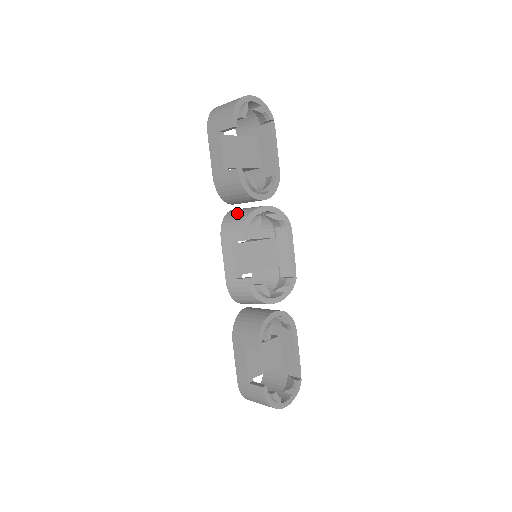
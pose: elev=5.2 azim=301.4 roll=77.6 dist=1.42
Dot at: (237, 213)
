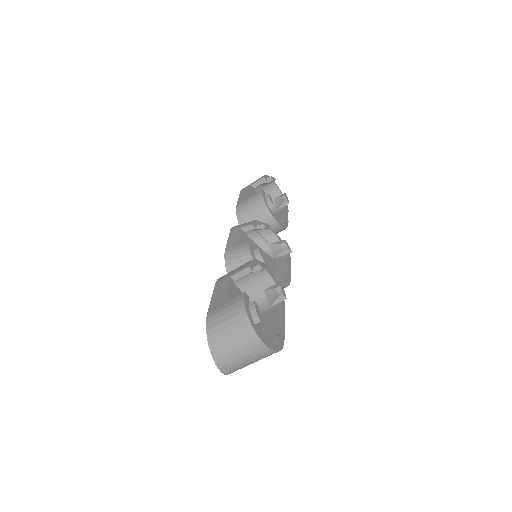
Dot at: occluded
